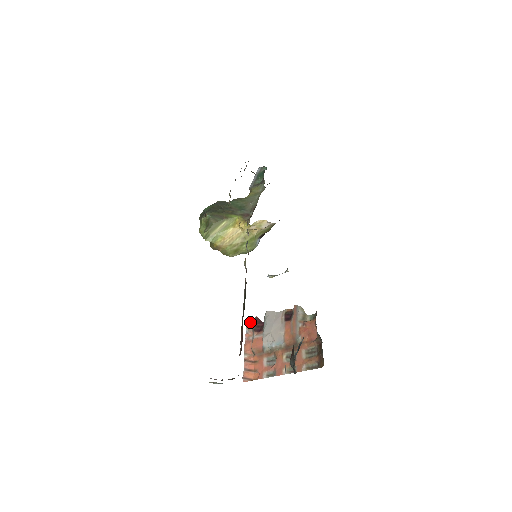
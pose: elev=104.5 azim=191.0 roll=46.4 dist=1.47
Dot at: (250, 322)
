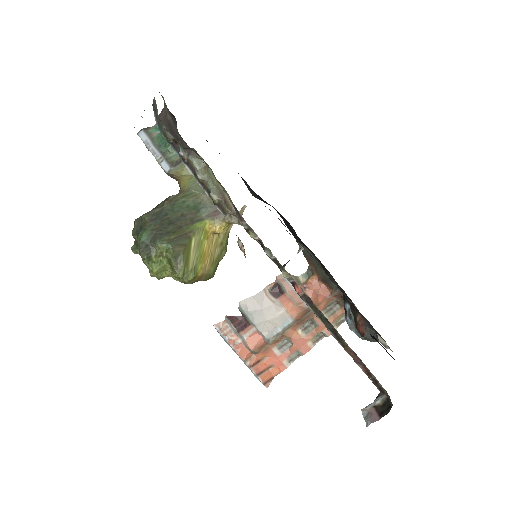
Dot at: (222, 326)
